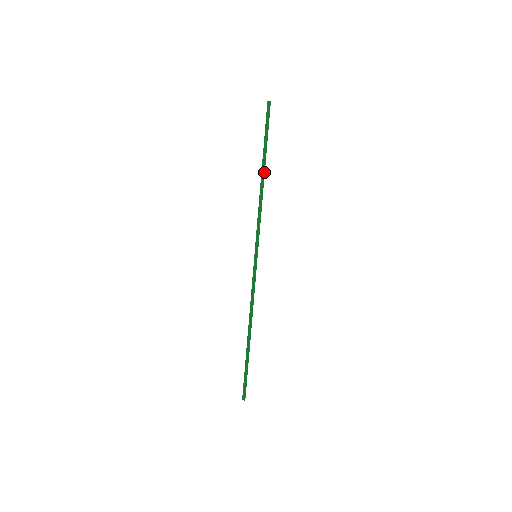
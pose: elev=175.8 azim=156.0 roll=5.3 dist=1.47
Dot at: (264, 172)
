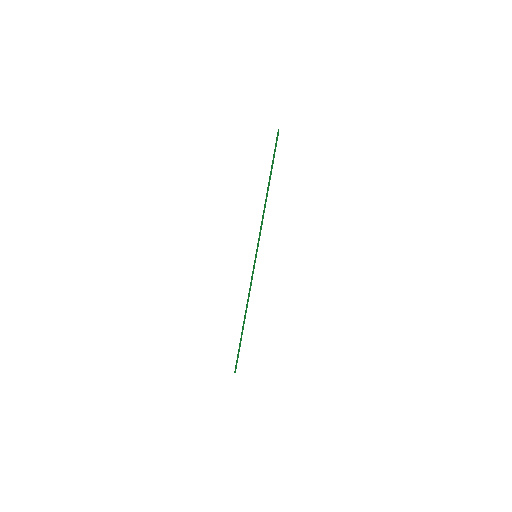
Dot at: (268, 188)
